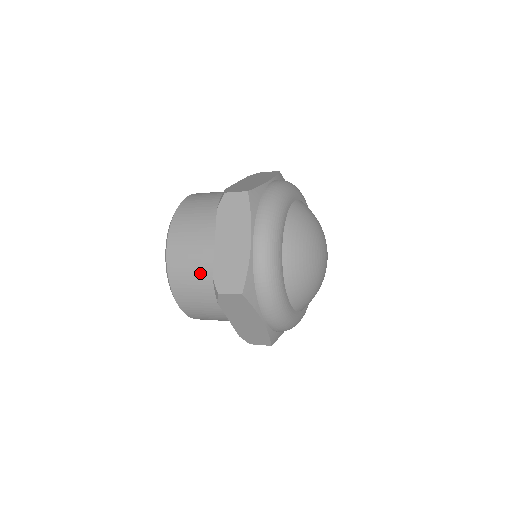
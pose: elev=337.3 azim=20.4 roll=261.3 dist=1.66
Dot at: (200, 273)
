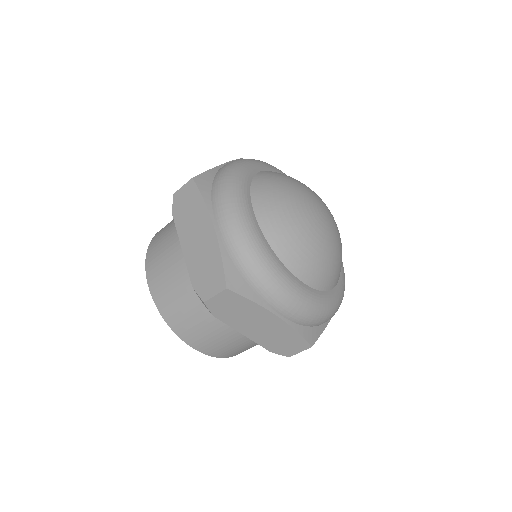
Dot at: (248, 343)
